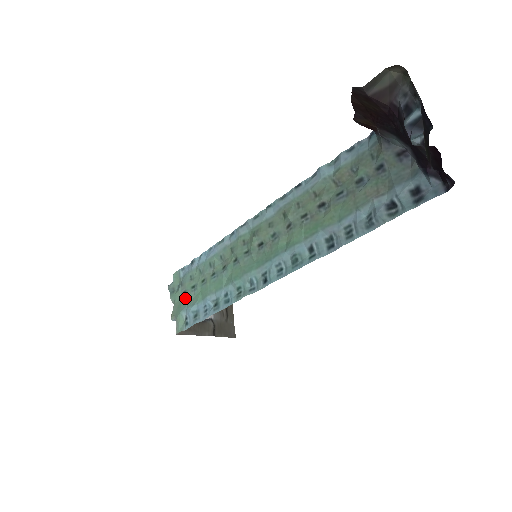
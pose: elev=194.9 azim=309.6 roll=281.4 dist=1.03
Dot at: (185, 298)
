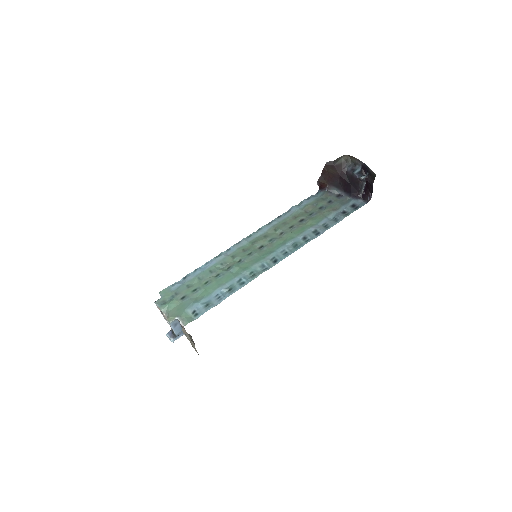
Dot at: (186, 300)
